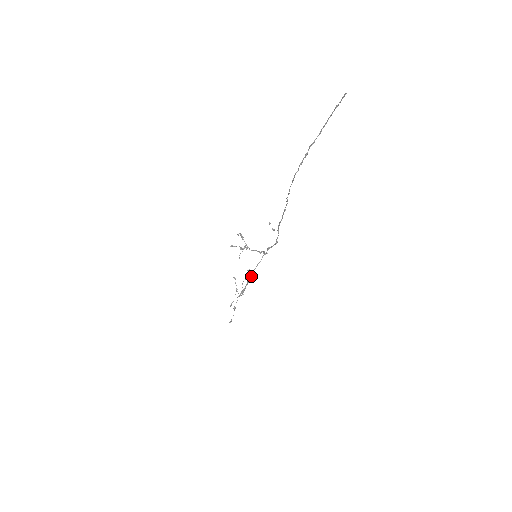
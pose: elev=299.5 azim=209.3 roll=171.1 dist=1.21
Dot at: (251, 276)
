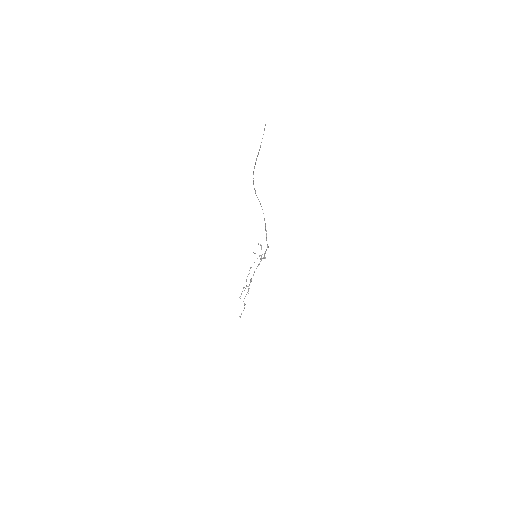
Dot at: occluded
